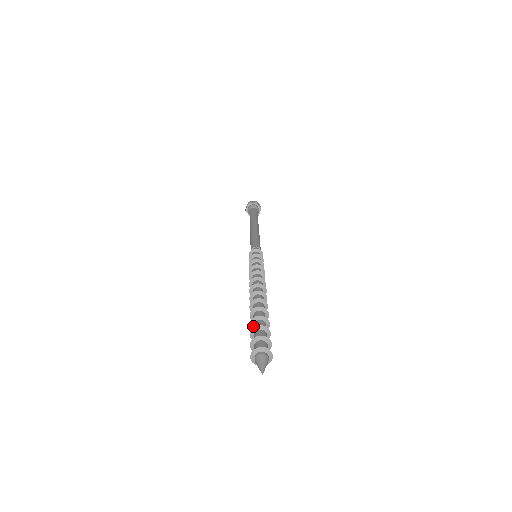
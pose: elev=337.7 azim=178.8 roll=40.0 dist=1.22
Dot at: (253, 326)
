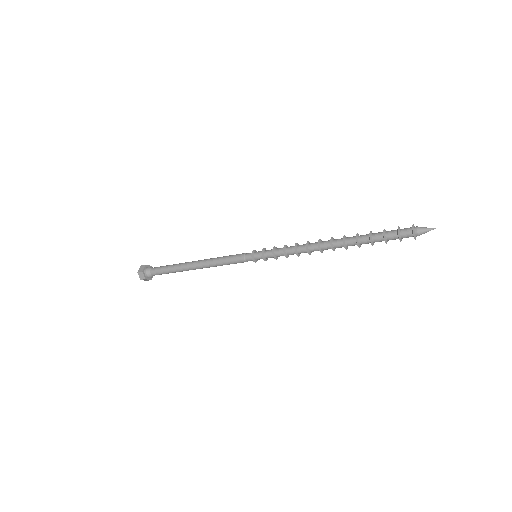
Dot at: (371, 237)
